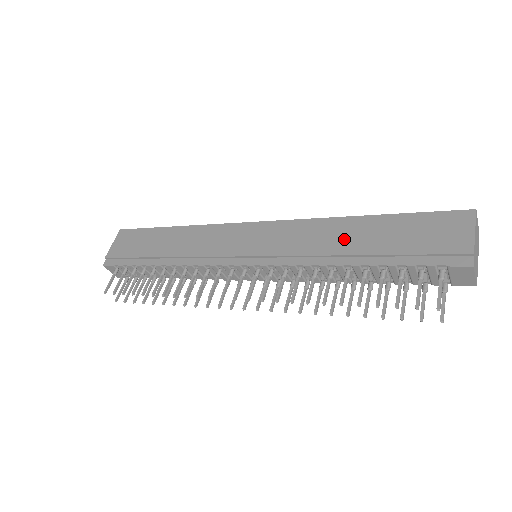
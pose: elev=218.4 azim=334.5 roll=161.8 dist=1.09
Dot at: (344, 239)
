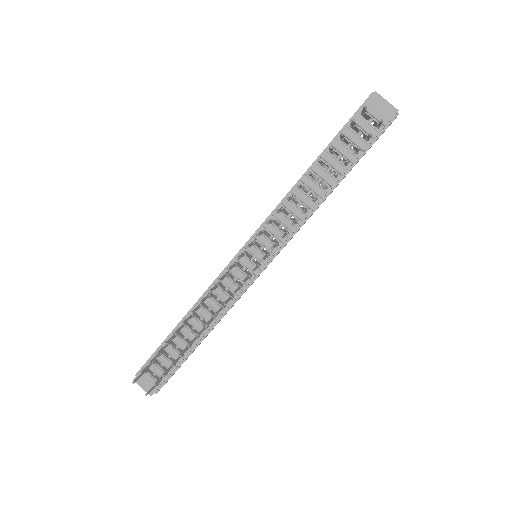
Dot at: occluded
